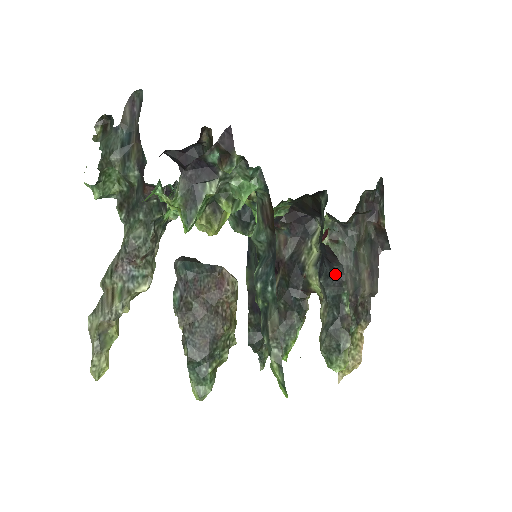
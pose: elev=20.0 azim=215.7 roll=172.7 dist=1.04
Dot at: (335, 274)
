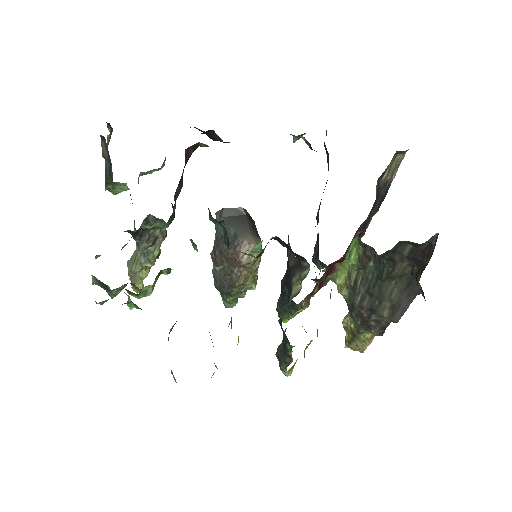
Dot at: occluded
